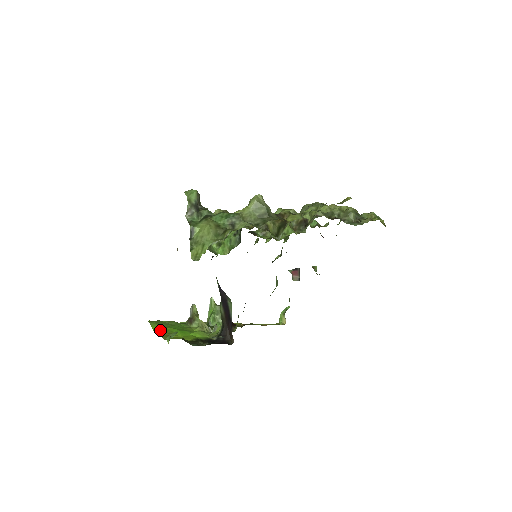
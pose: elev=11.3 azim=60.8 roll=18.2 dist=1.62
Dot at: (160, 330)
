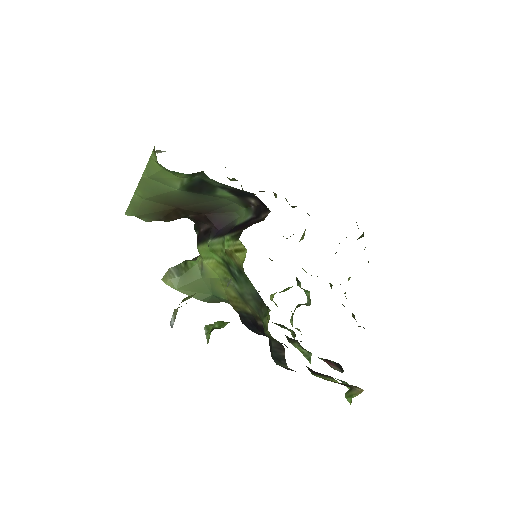
Dot at: occluded
